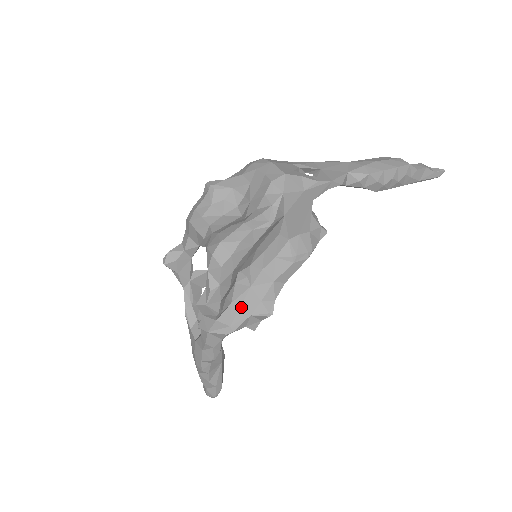
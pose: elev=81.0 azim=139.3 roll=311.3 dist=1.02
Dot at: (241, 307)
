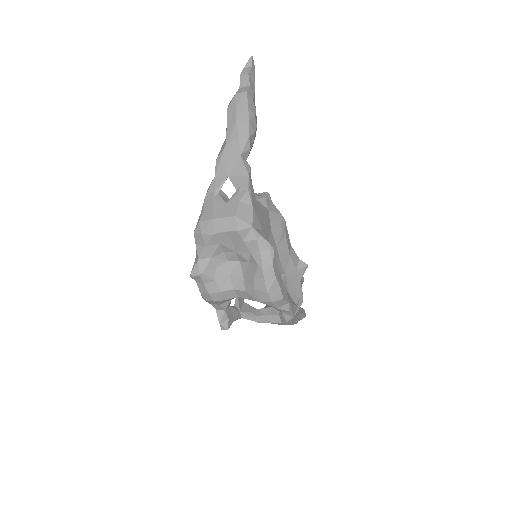
Dot at: (293, 286)
